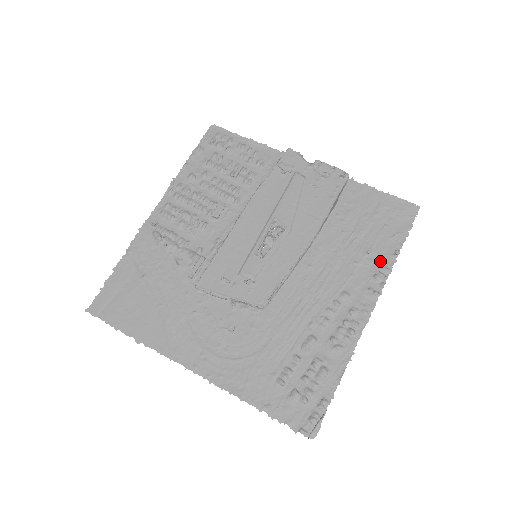
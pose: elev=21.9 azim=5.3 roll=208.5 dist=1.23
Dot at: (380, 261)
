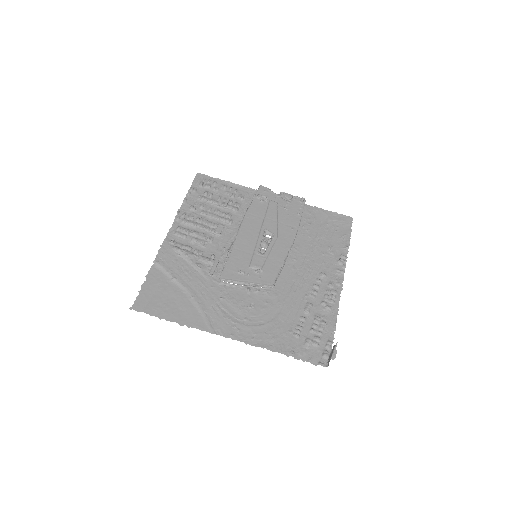
Dot at: (338, 252)
